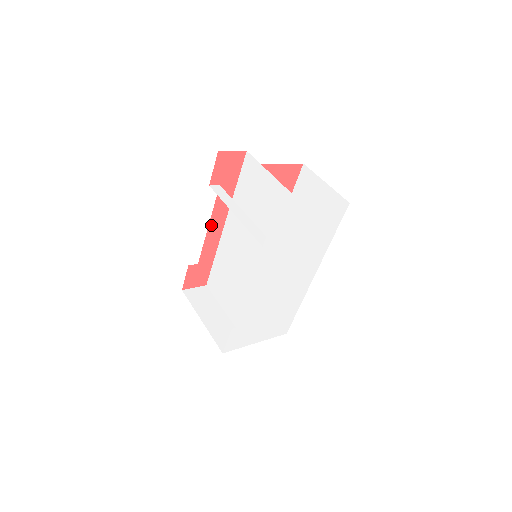
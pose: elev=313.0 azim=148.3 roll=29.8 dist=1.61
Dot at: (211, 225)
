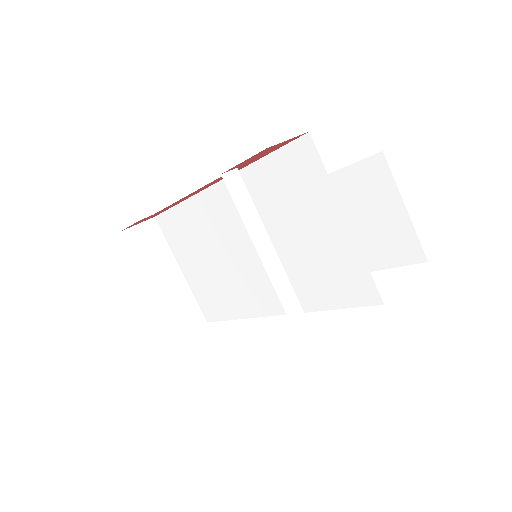
Dot at: (195, 191)
